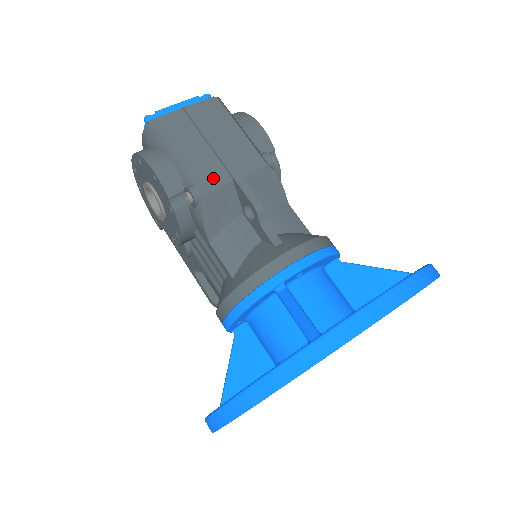
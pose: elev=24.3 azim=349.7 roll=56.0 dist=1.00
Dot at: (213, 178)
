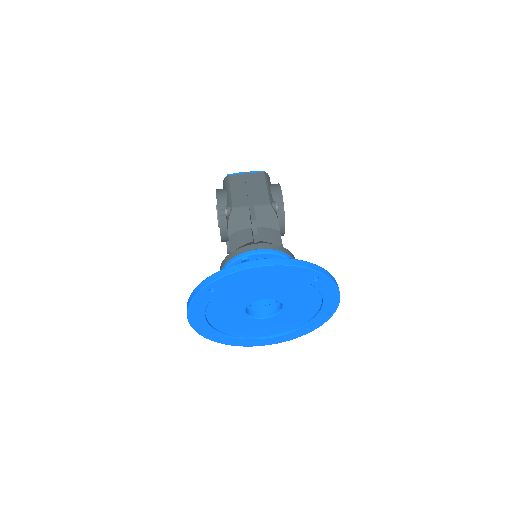
Dot at: (240, 205)
